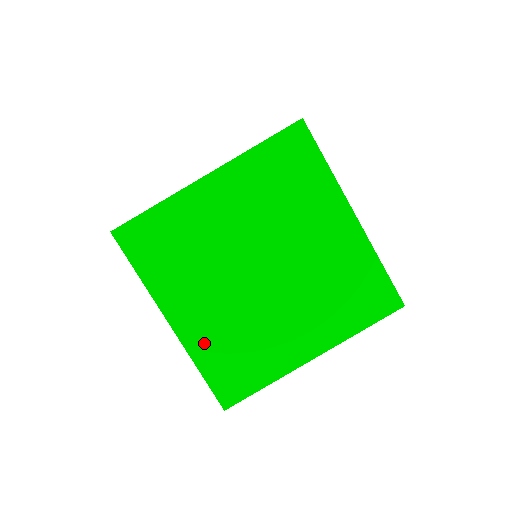
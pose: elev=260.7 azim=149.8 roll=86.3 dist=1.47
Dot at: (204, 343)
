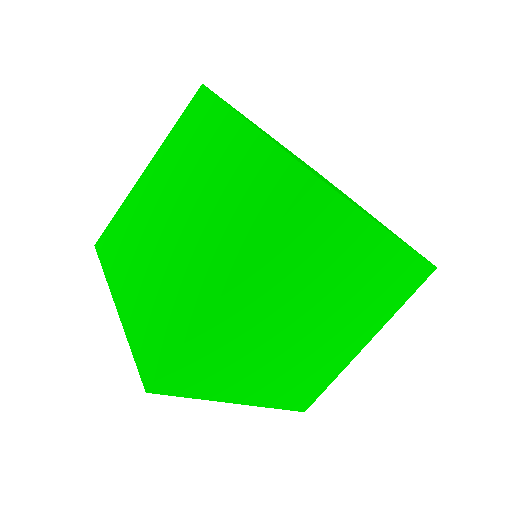
Dot at: occluded
